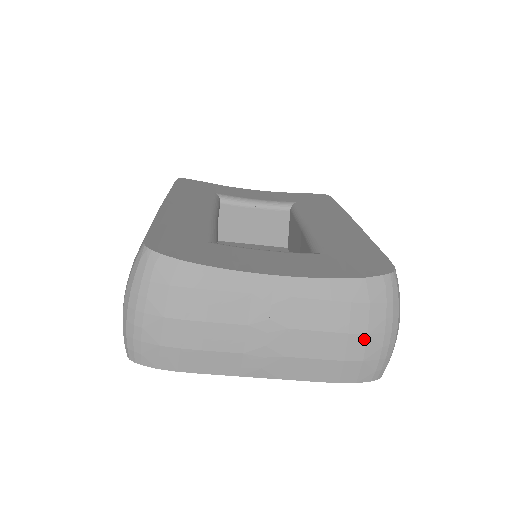
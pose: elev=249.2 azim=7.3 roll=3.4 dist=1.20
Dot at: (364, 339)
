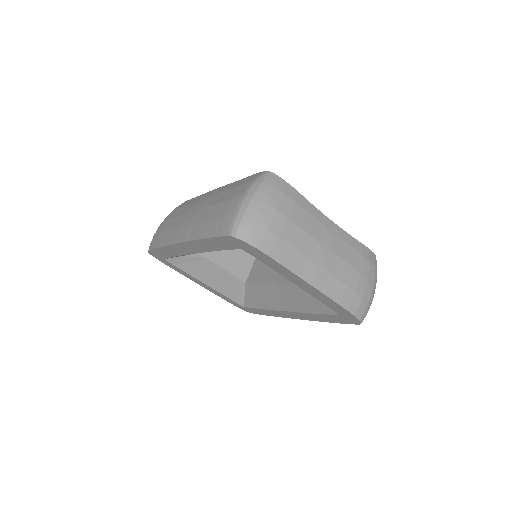
Dot at: (366, 282)
